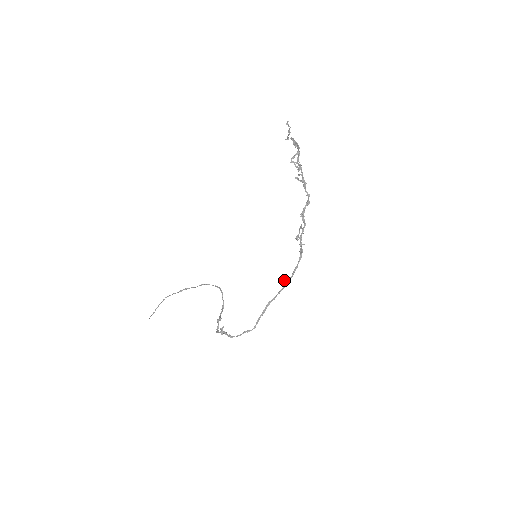
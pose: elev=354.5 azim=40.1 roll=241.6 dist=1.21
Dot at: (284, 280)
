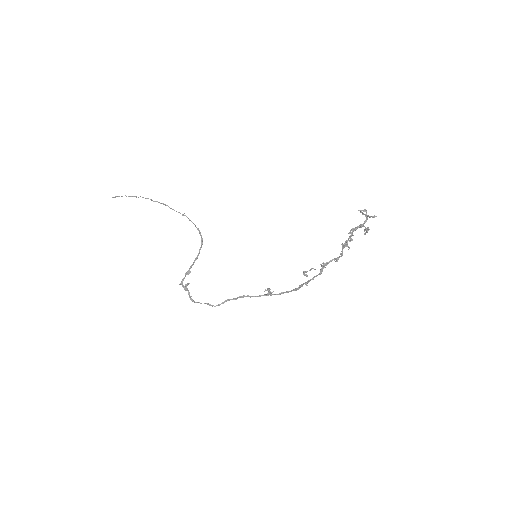
Dot at: (269, 292)
